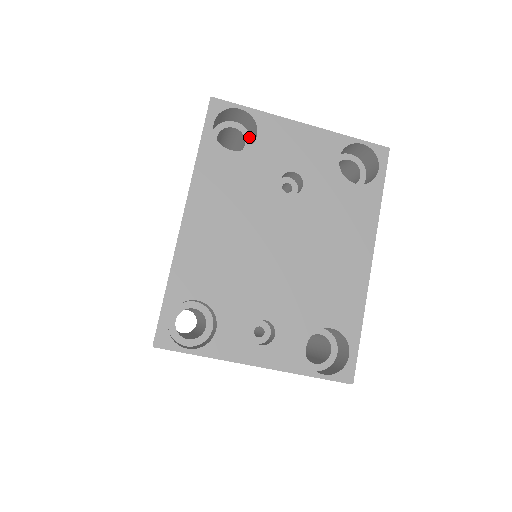
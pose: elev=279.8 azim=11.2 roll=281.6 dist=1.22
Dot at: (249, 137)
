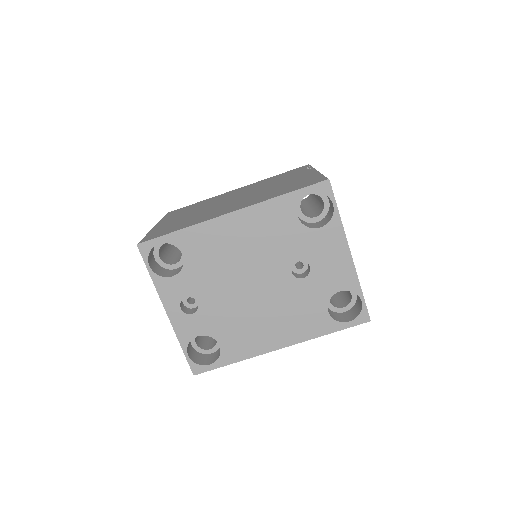
Dot at: (323, 216)
